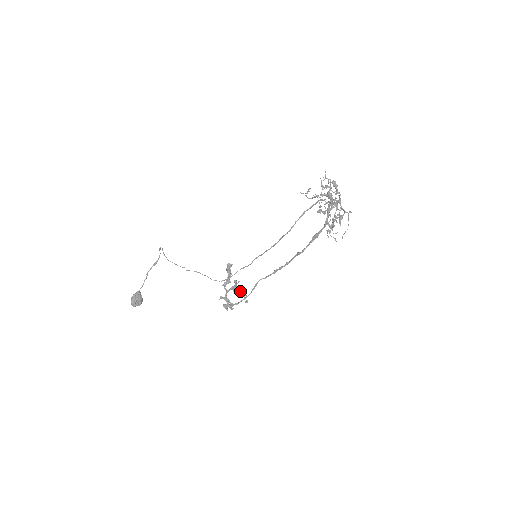
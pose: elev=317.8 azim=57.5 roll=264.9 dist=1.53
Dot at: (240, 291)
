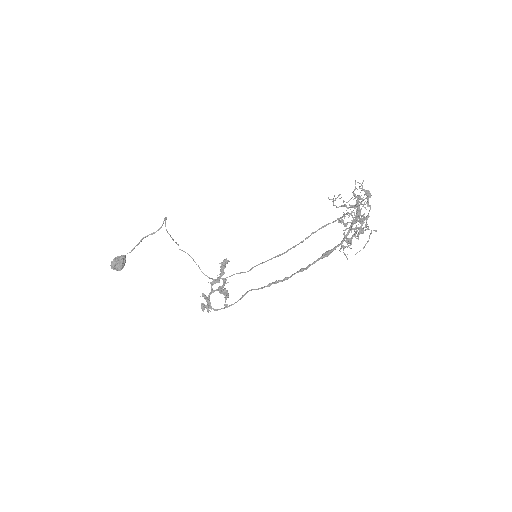
Dot at: (225, 292)
